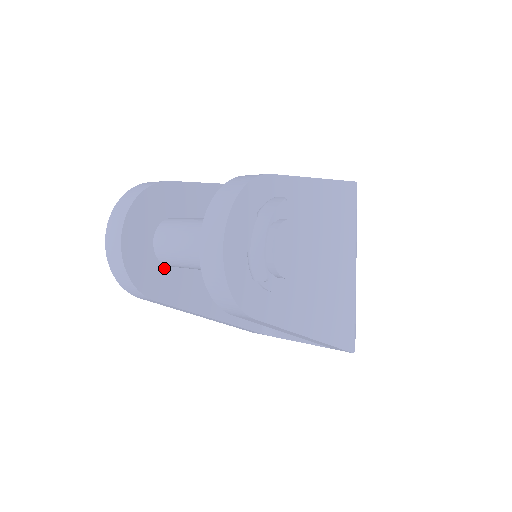
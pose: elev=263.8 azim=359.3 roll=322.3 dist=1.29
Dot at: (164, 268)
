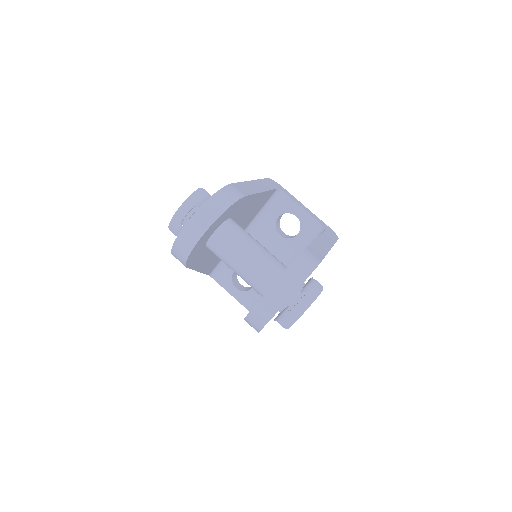
Dot at: (204, 248)
